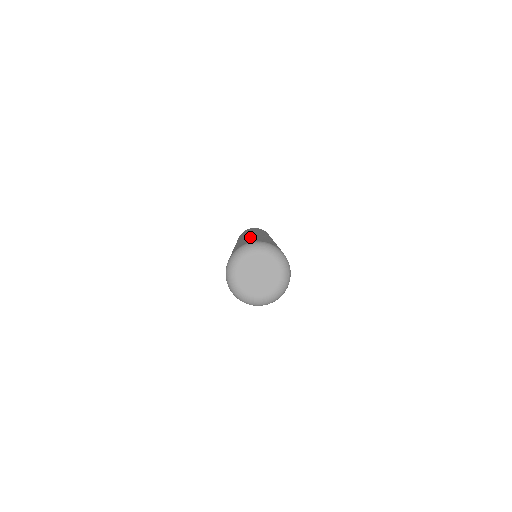
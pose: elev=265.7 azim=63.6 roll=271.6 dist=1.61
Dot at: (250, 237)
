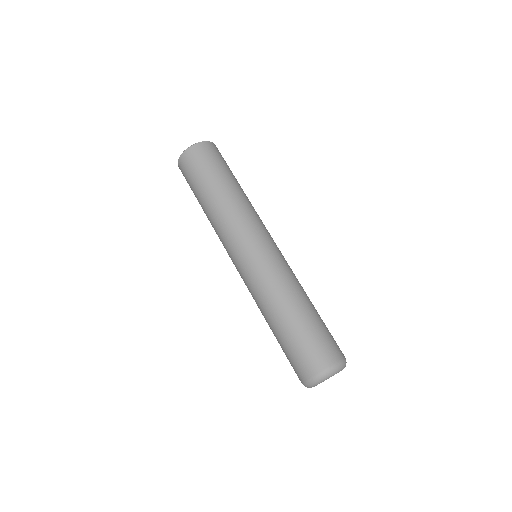
Dot at: (289, 313)
